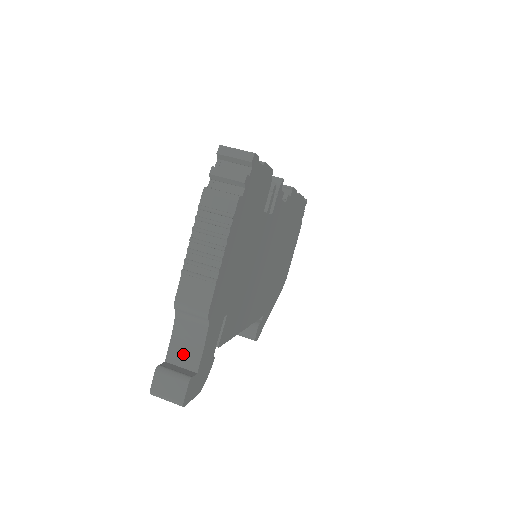
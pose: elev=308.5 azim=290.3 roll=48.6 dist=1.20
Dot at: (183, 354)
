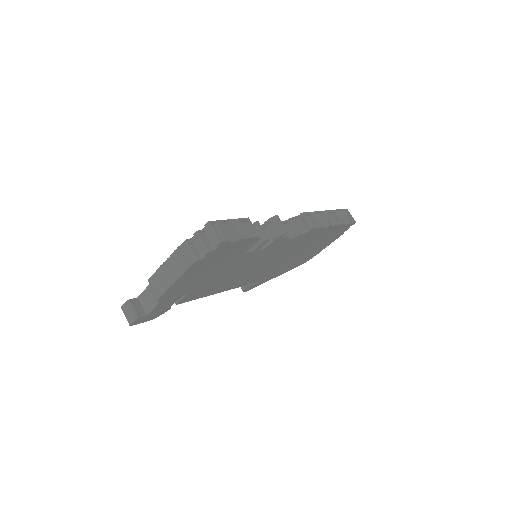
Dot at: (145, 302)
